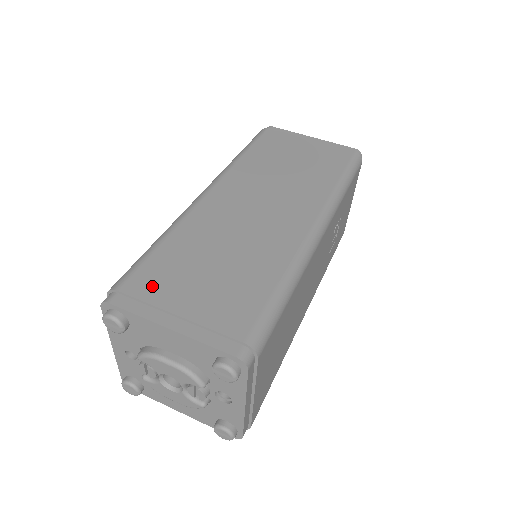
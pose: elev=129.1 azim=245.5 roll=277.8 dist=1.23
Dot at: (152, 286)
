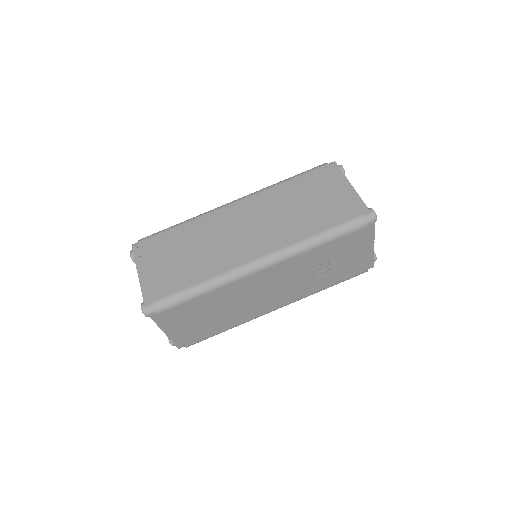
Dot at: (151, 249)
